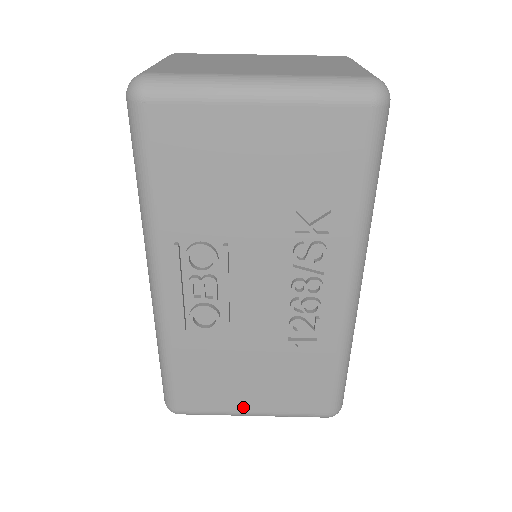
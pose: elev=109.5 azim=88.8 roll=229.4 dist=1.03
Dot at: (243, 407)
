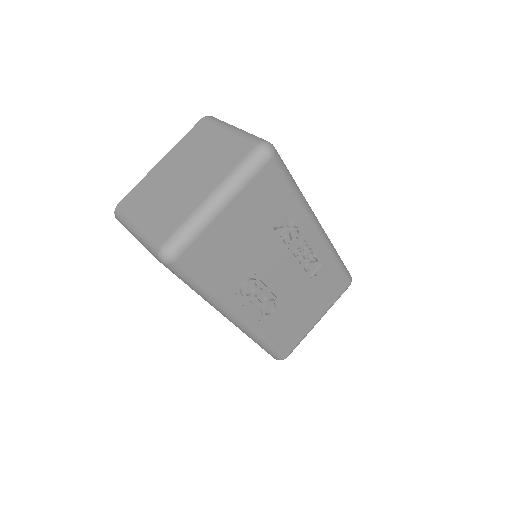
Dot at: (313, 323)
